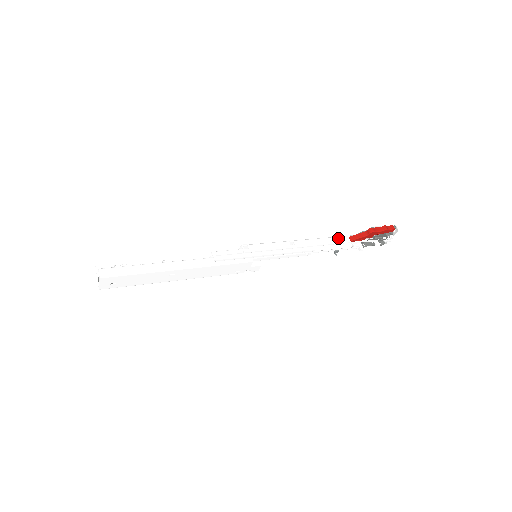
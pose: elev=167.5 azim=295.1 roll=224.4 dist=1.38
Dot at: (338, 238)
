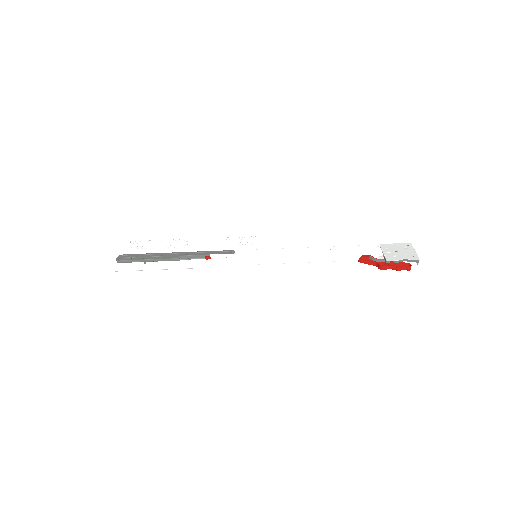
Dot at: (347, 257)
